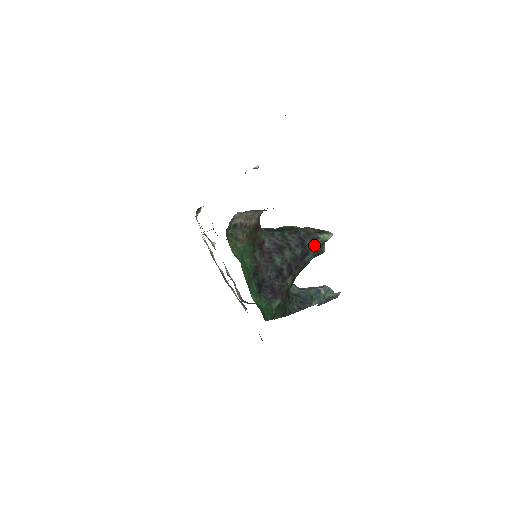
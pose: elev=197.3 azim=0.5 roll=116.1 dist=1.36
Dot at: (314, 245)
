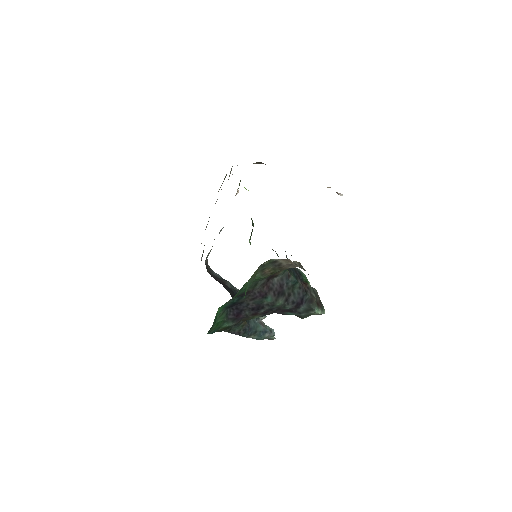
Dot at: (304, 312)
